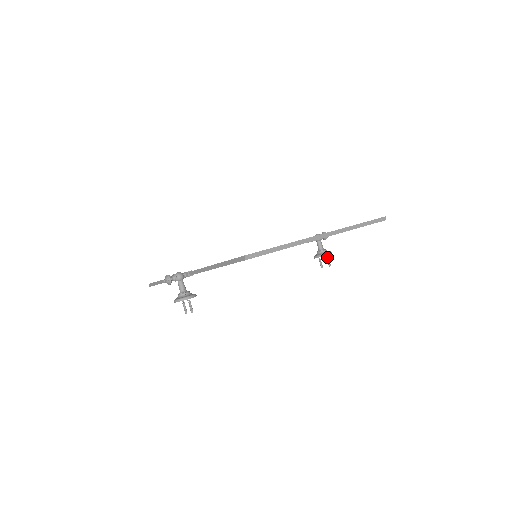
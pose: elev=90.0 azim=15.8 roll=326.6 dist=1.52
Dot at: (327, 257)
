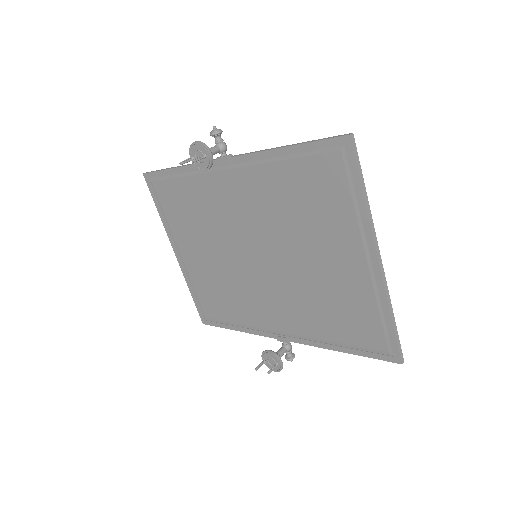
Dot at: (277, 364)
